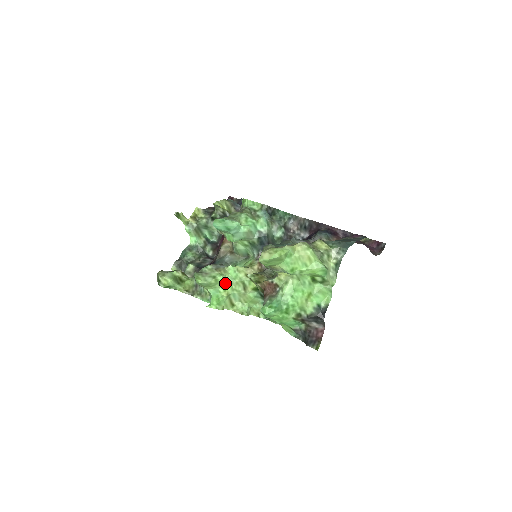
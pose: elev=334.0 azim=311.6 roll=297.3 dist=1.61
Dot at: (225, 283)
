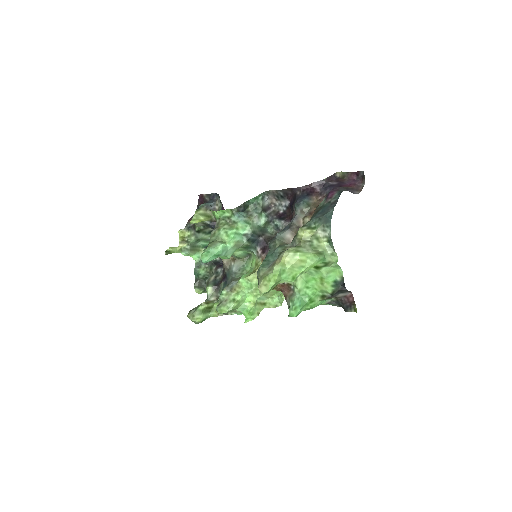
Dot at: (246, 296)
